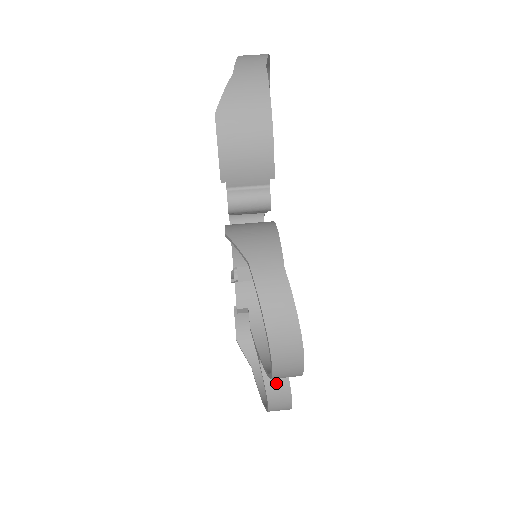
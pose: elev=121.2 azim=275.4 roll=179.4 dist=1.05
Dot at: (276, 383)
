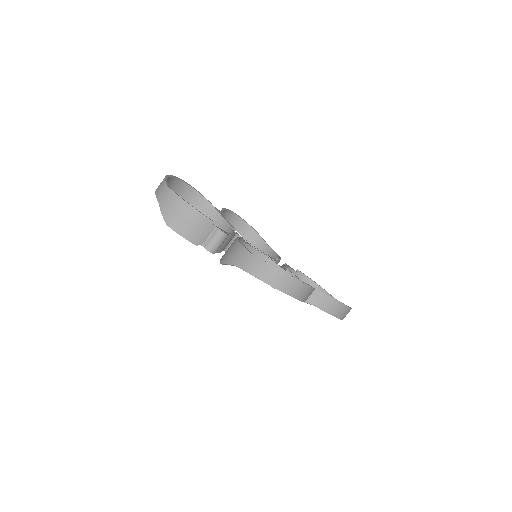
Dot at: (322, 302)
